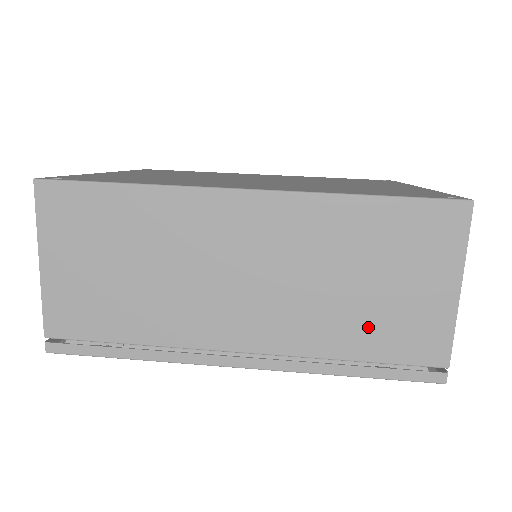
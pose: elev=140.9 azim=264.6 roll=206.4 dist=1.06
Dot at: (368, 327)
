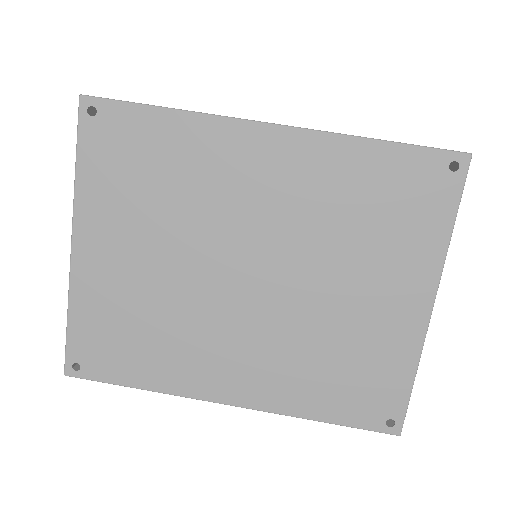
Dot at: occluded
